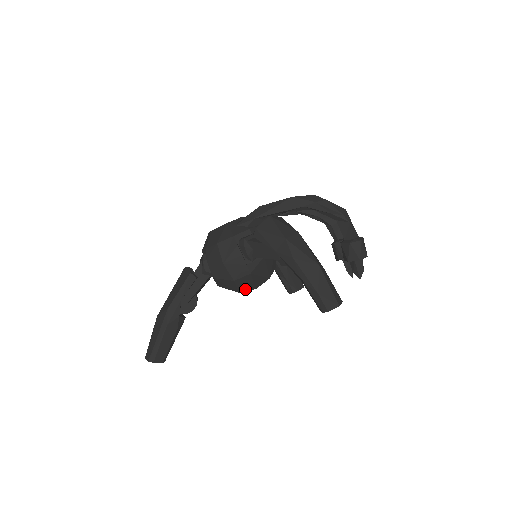
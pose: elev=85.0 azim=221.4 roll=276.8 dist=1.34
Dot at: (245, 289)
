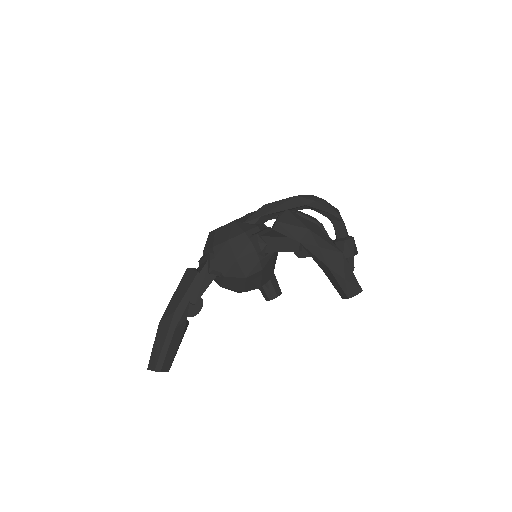
Dot at: (251, 288)
